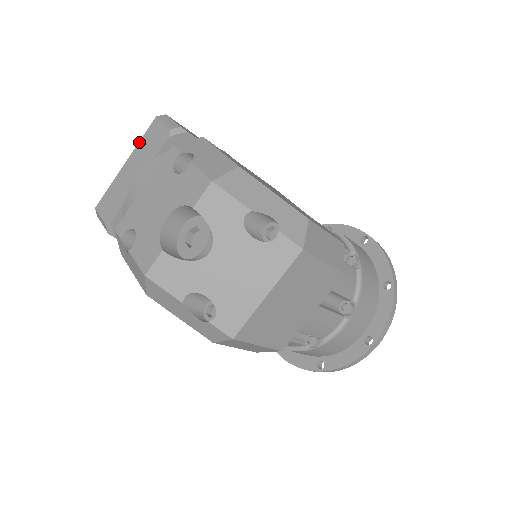
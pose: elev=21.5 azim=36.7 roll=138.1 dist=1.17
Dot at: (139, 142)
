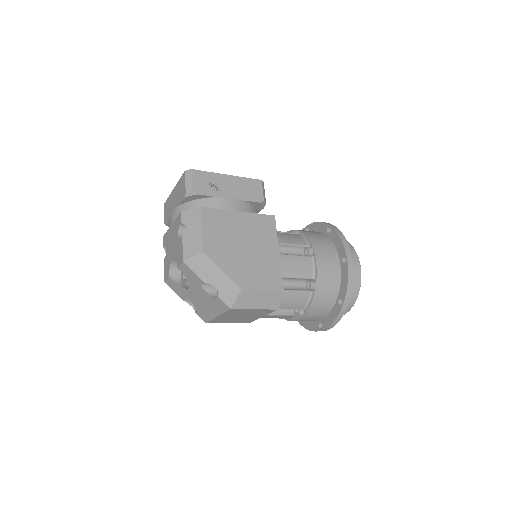
Dot at: (178, 181)
